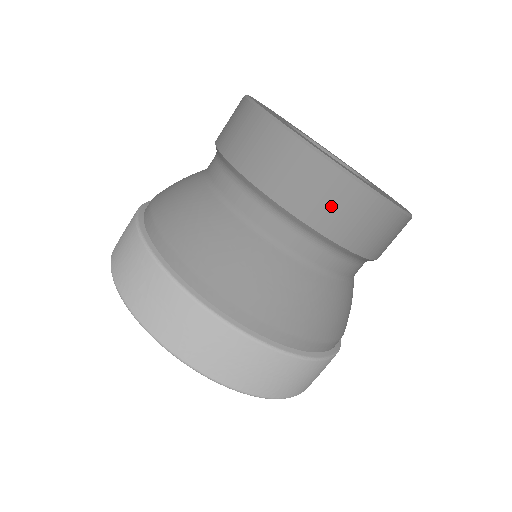
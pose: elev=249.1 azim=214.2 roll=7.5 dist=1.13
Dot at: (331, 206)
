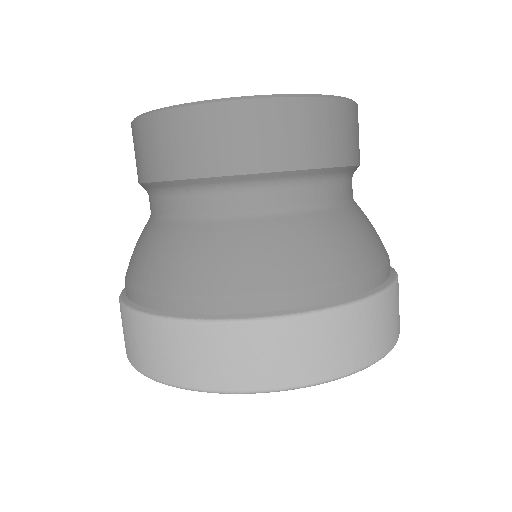
Dot at: (219, 143)
